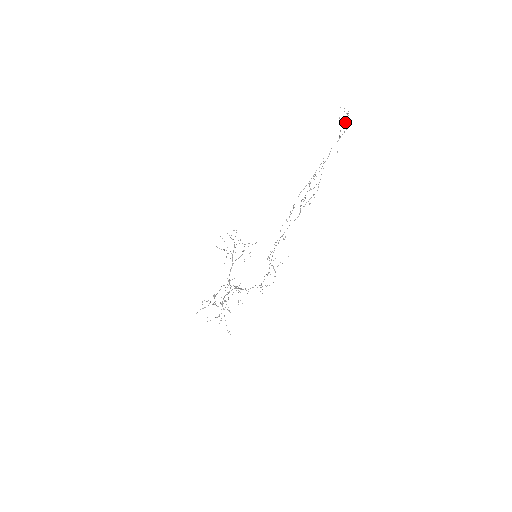
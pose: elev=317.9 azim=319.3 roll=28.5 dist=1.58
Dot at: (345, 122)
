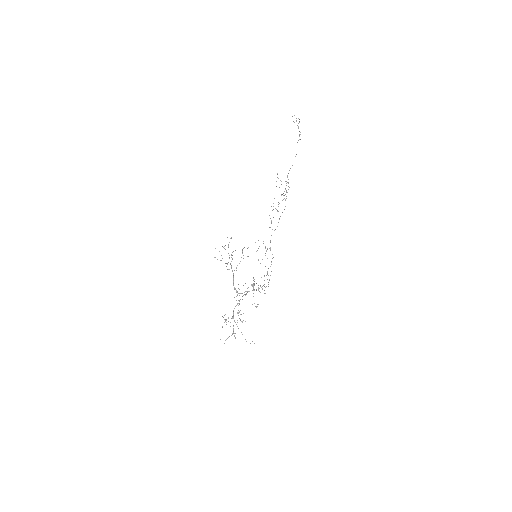
Dot at: occluded
